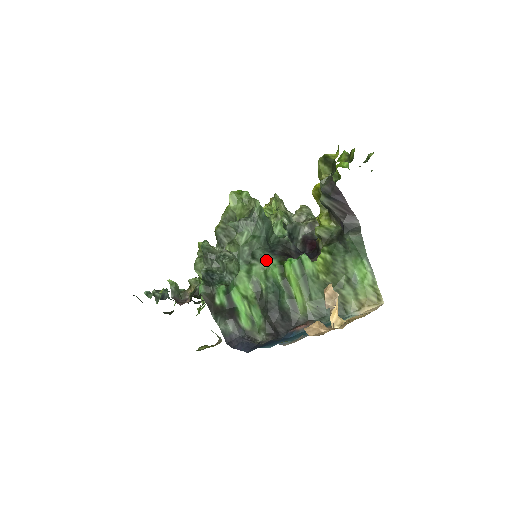
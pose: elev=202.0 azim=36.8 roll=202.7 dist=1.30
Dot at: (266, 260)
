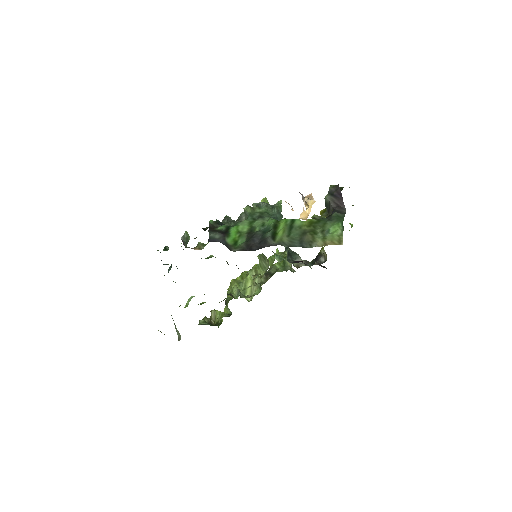
Dot at: (268, 218)
